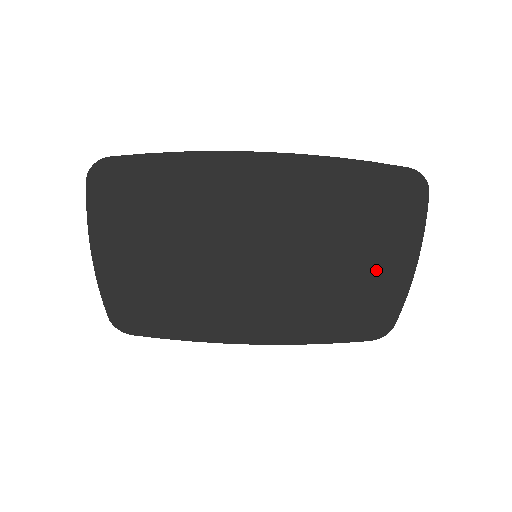
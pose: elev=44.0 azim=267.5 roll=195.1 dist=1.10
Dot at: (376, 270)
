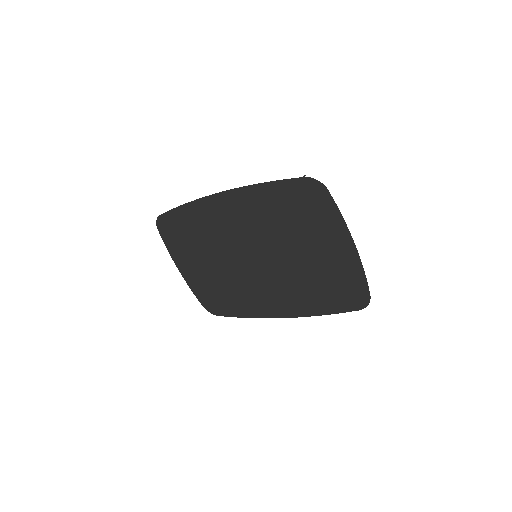
Dot at: (328, 254)
